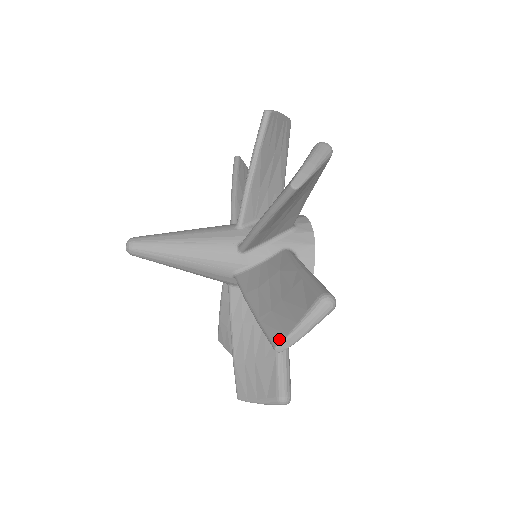
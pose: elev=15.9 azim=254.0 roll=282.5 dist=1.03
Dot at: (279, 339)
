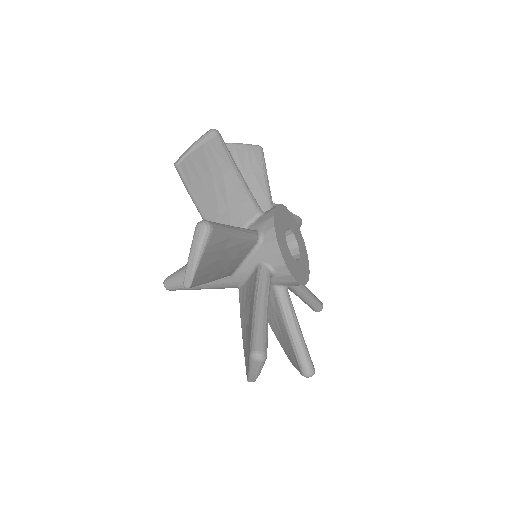
Dot at: (185, 276)
